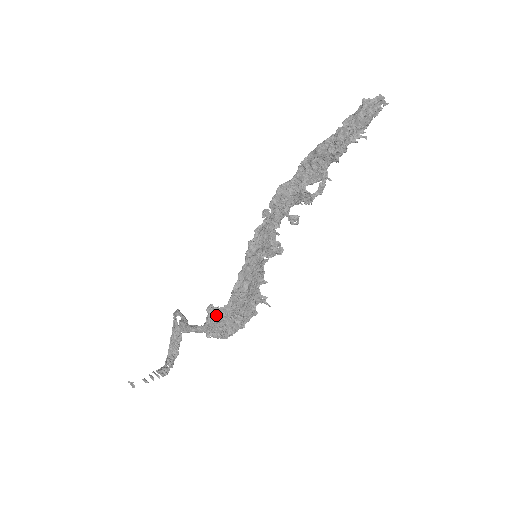
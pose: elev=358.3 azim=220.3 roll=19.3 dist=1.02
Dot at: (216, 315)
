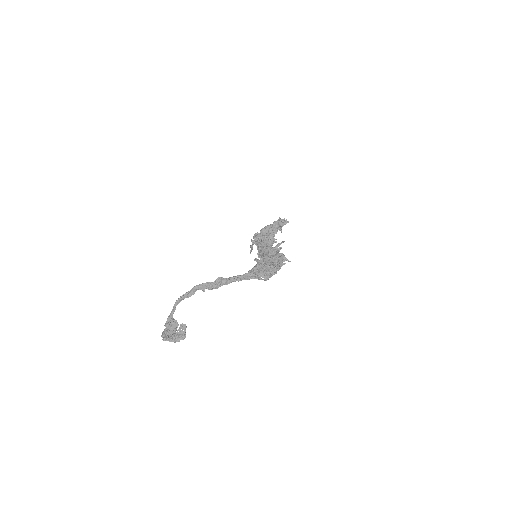
Dot at: (260, 264)
